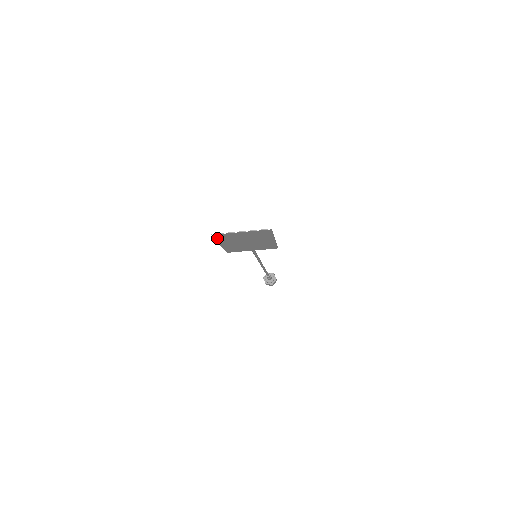
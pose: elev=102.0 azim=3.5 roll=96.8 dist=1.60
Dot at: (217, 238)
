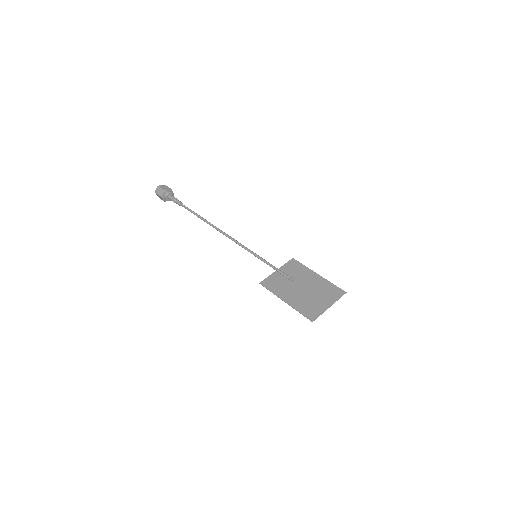
Dot at: (303, 313)
